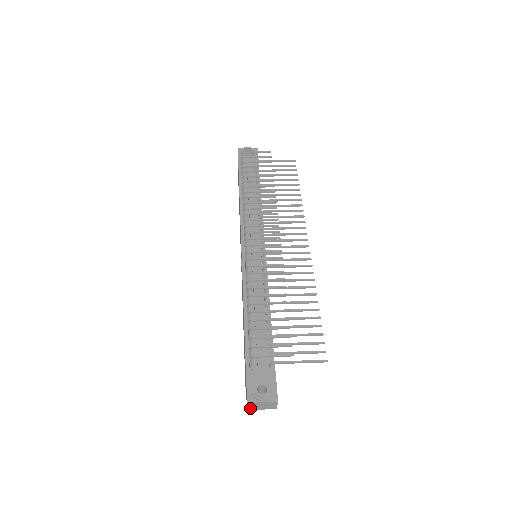
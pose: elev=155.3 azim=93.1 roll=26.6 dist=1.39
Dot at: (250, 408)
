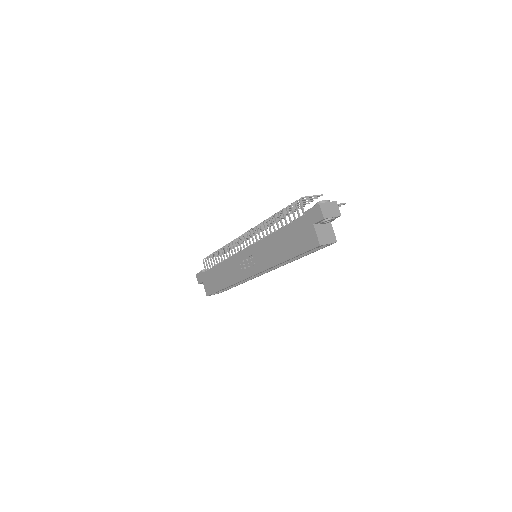
Dot at: (324, 215)
